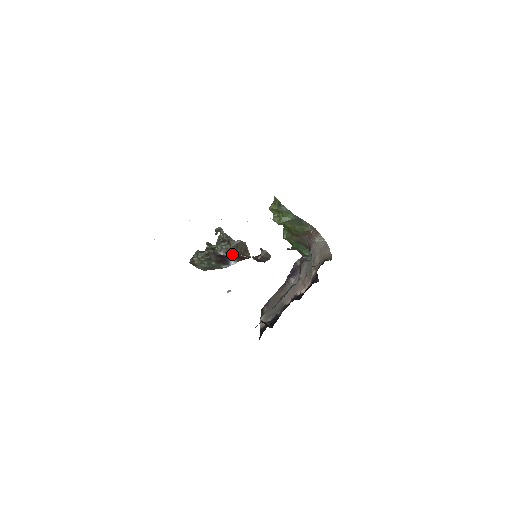
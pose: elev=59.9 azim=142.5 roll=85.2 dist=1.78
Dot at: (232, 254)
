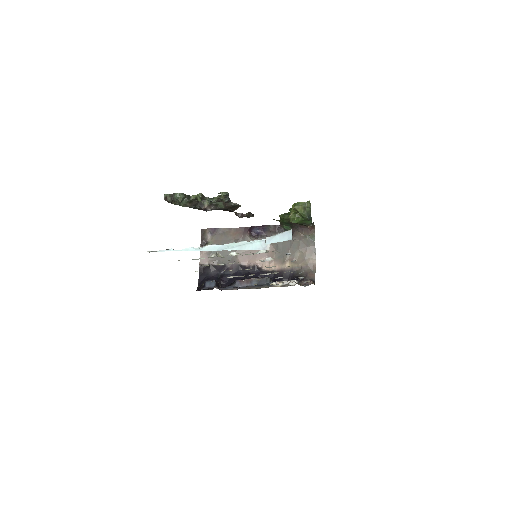
Dot at: occluded
